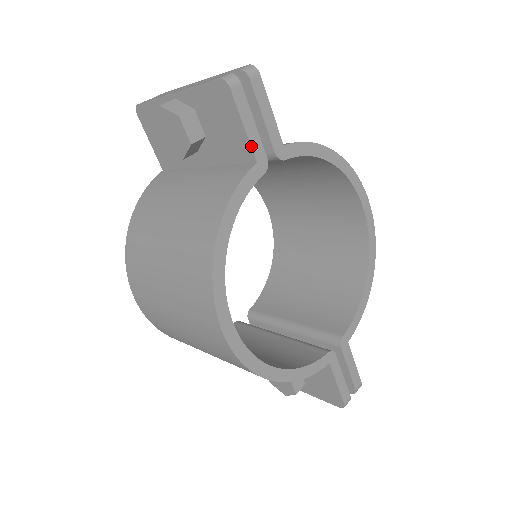
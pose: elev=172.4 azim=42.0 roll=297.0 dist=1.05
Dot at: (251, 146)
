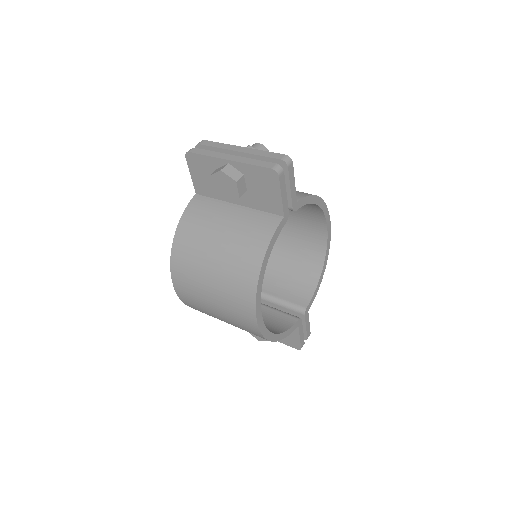
Dot at: (283, 208)
